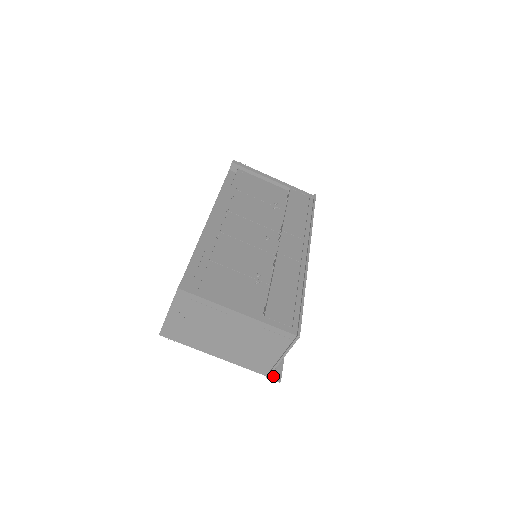
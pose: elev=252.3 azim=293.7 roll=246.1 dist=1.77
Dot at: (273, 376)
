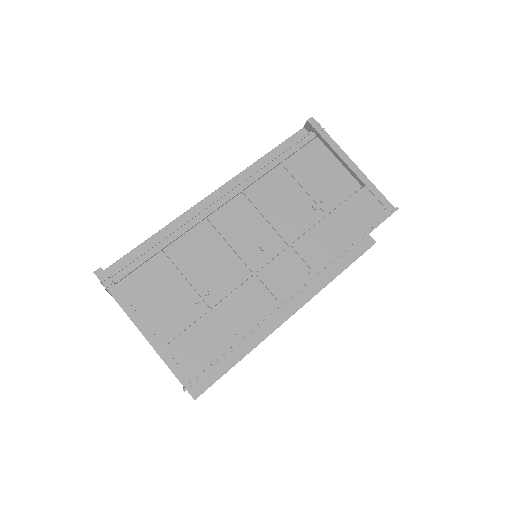
Dot at: (191, 390)
